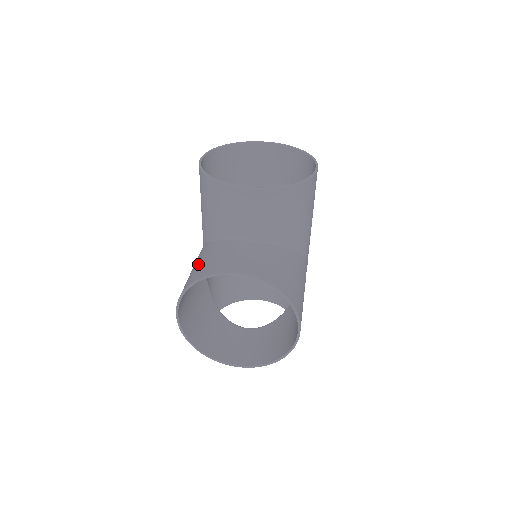
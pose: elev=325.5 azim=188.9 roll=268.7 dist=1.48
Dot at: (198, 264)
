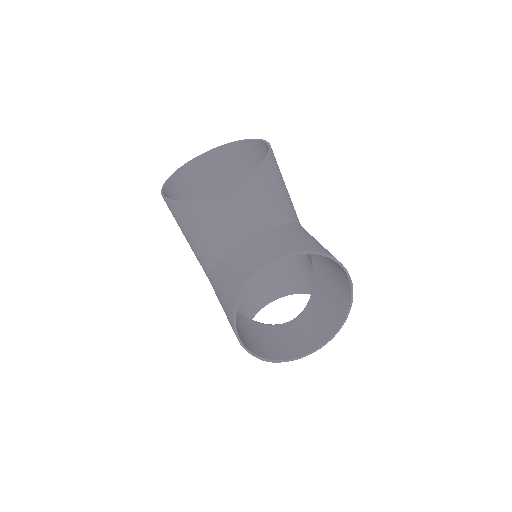
Dot at: (226, 283)
